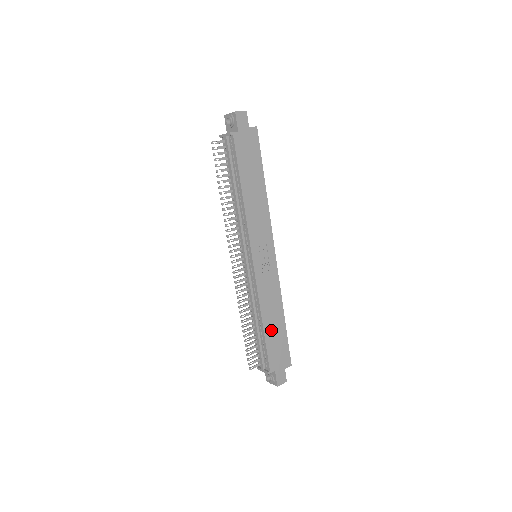
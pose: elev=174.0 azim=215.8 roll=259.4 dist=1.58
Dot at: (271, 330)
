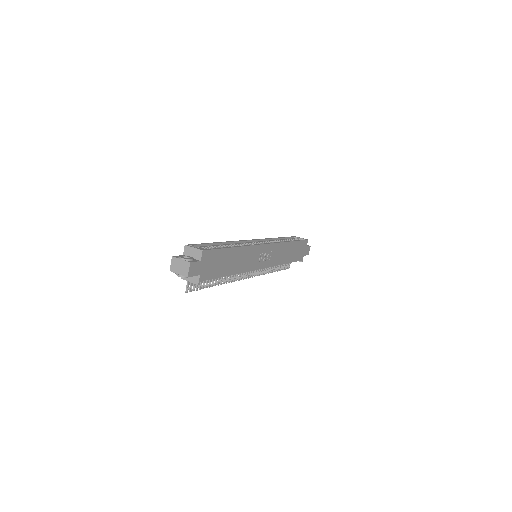
Dot at: (291, 256)
